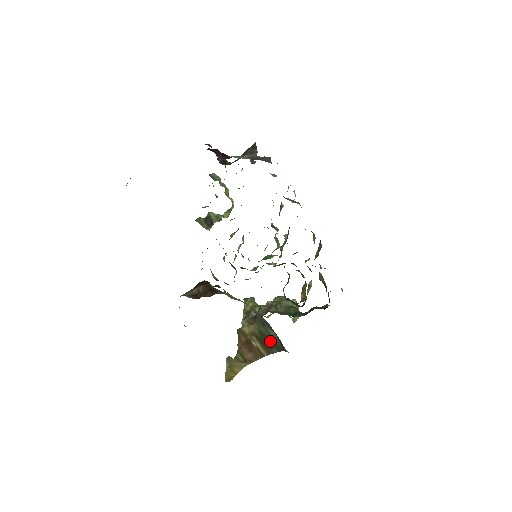
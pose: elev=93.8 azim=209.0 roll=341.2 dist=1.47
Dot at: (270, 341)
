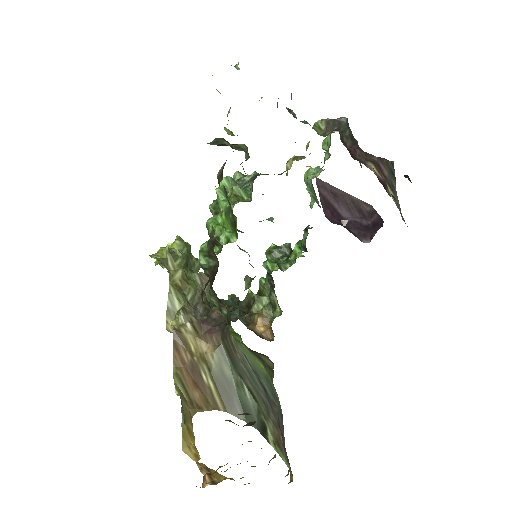
Dot at: (237, 399)
